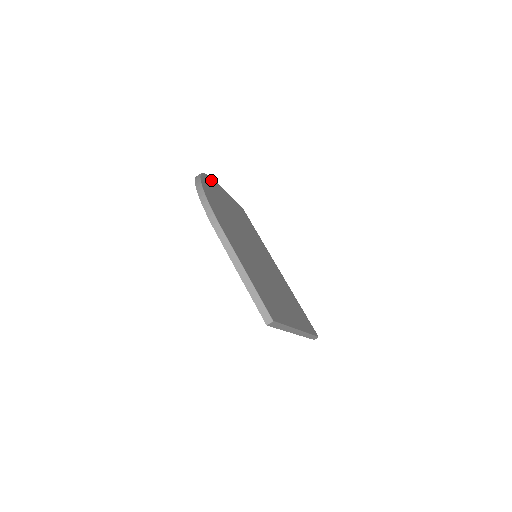
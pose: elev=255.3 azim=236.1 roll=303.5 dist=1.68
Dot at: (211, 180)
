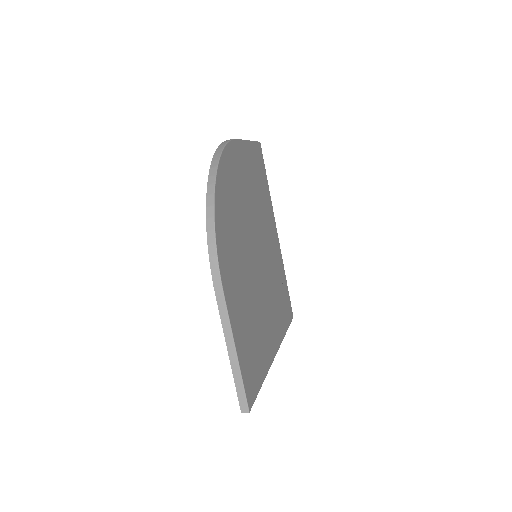
Dot at: (230, 151)
